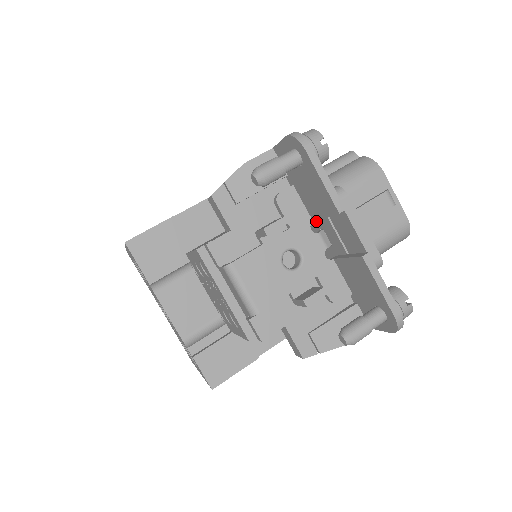
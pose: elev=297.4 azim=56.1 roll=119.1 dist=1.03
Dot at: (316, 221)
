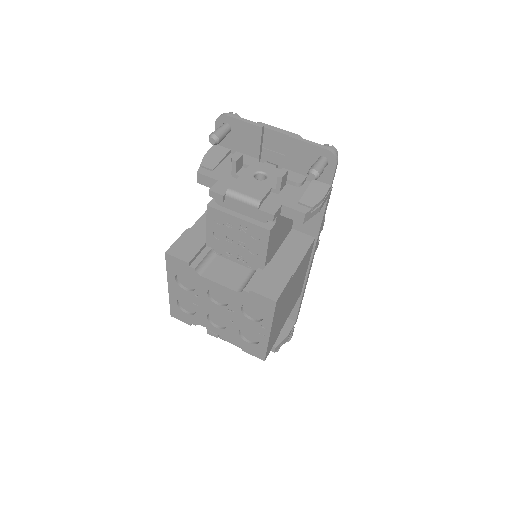
Dot at: occluded
